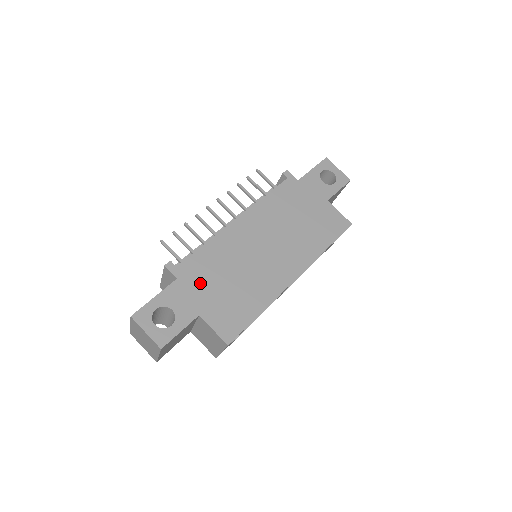
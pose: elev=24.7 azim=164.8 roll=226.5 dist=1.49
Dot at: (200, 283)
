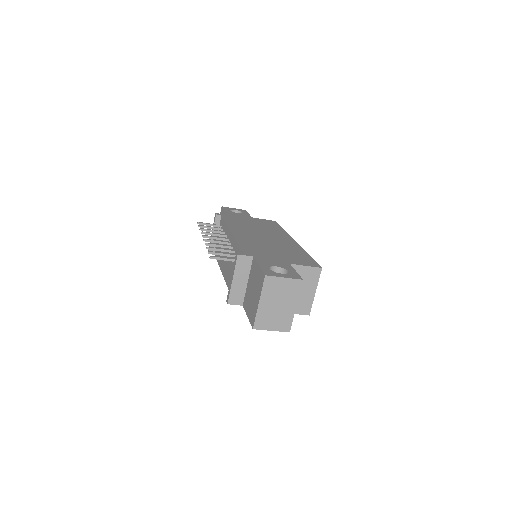
Dot at: (266, 254)
